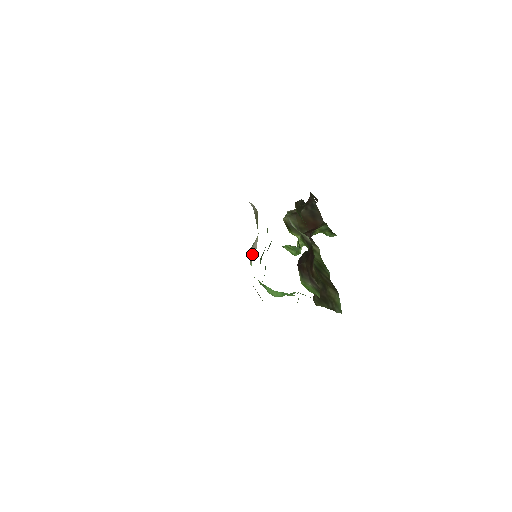
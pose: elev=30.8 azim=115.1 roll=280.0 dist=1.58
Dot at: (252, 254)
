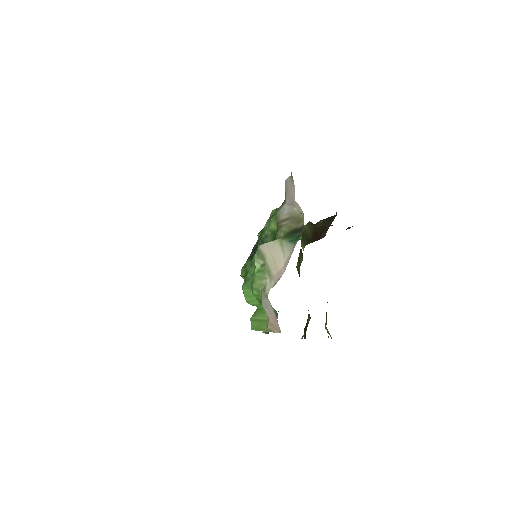
Dot at: (271, 264)
